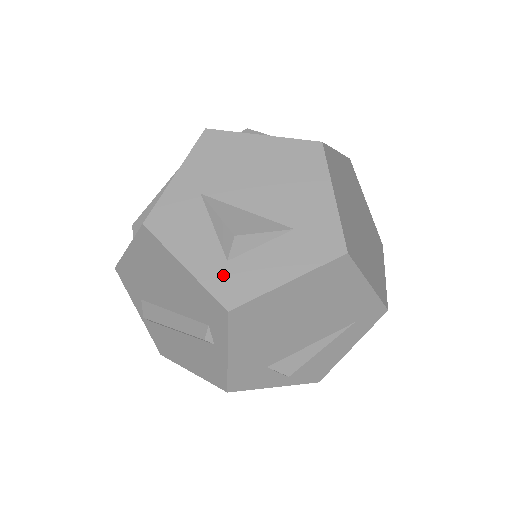
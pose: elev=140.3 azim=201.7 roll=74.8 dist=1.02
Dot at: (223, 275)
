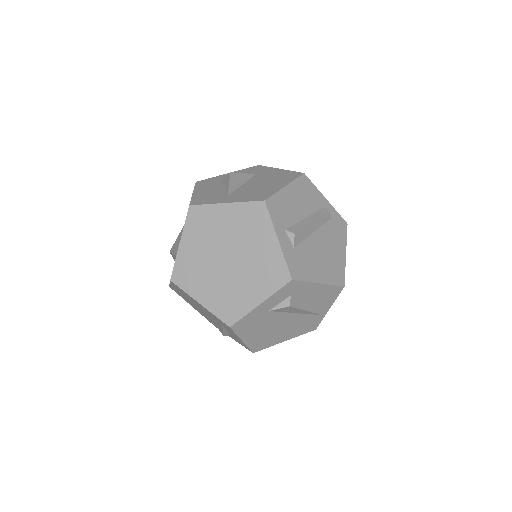
Dot at: occluded
